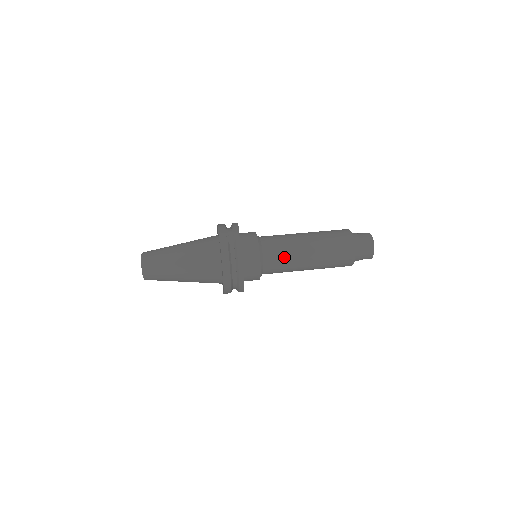
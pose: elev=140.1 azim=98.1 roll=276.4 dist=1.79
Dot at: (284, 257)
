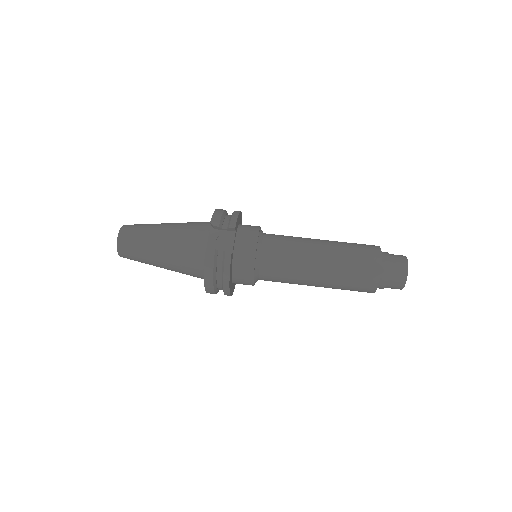
Dot at: (285, 274)
